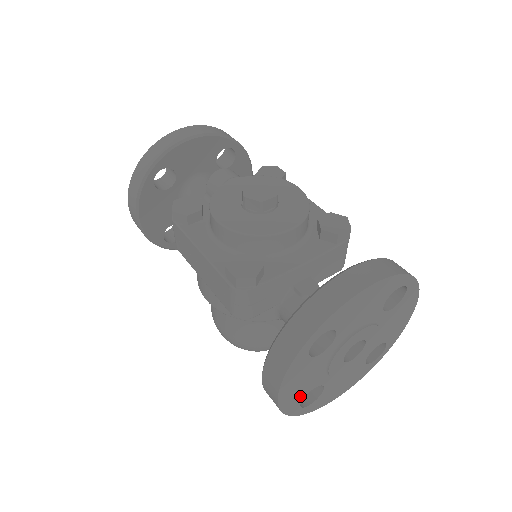
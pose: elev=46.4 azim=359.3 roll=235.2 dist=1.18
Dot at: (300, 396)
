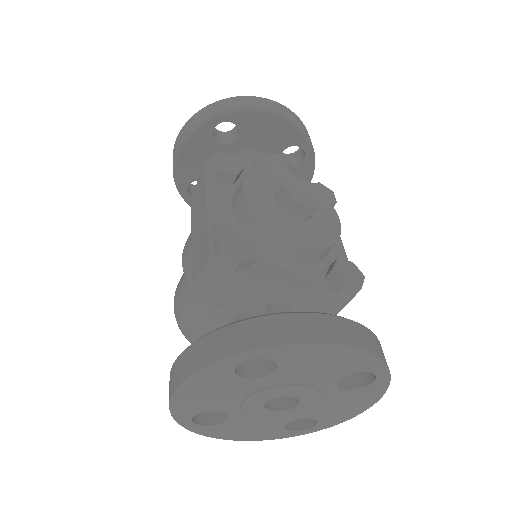
Dot at: (198, 408)
